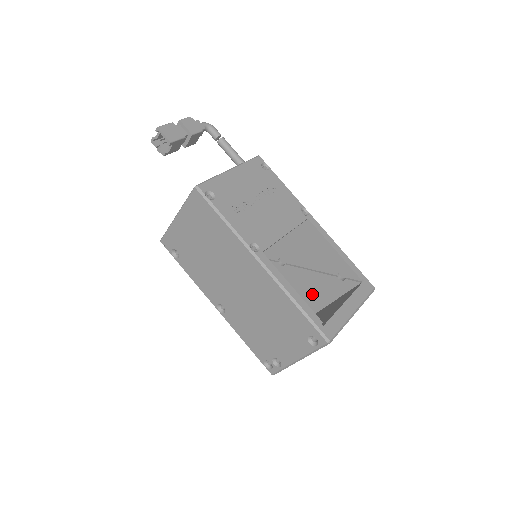
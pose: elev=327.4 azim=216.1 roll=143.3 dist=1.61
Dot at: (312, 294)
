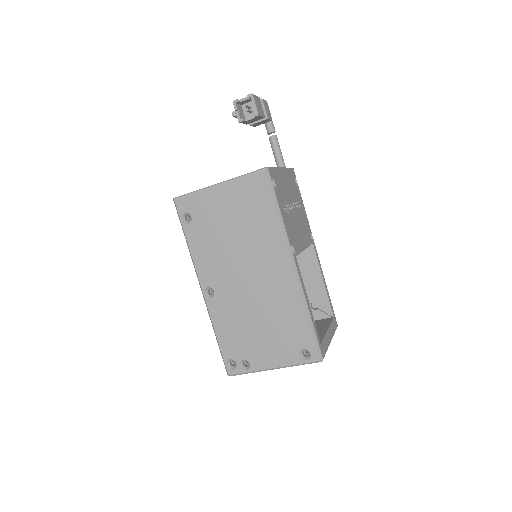
Dot at: occluded
